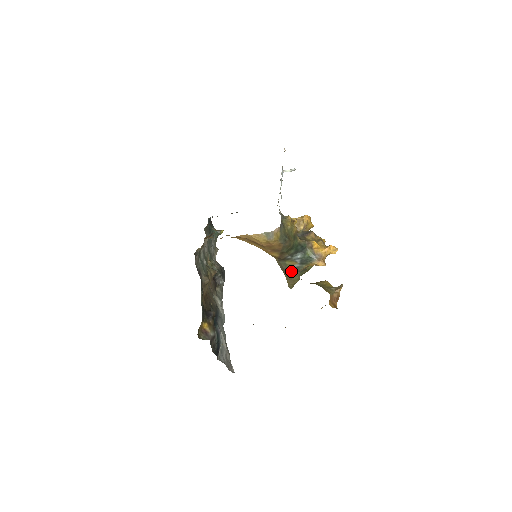
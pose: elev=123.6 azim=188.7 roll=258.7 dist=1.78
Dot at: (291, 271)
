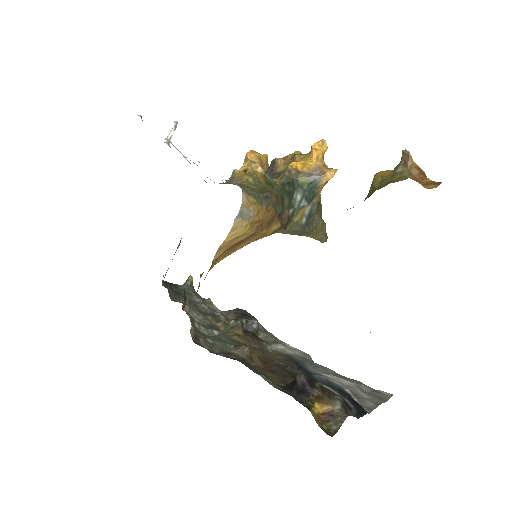
Dot at: (308, 224)
